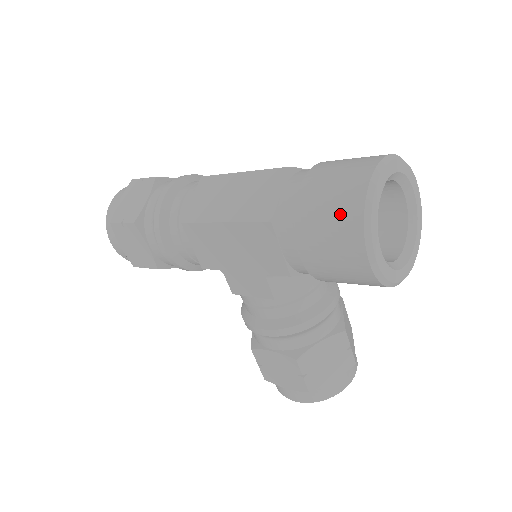
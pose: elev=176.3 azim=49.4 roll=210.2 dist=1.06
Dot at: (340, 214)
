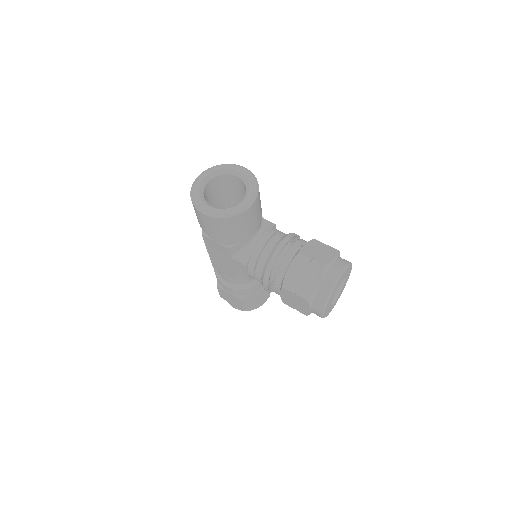
Dot at: (194, 209)
